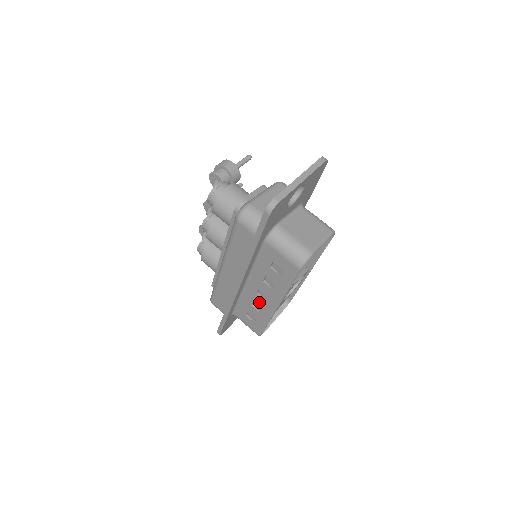
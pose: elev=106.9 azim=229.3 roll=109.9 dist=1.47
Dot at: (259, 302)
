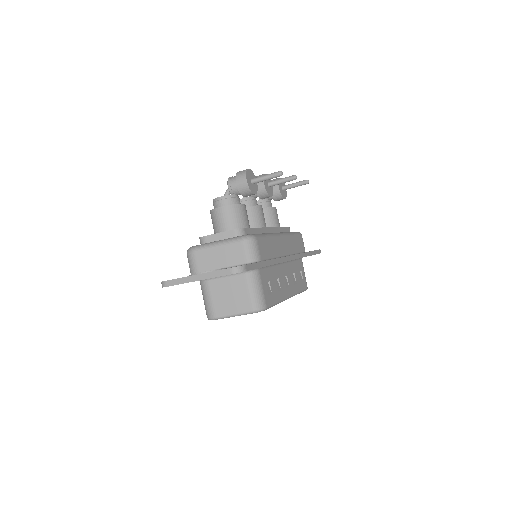
Dot at: occluded
